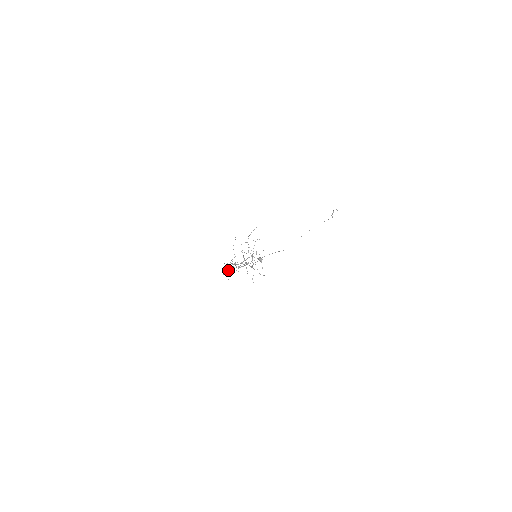
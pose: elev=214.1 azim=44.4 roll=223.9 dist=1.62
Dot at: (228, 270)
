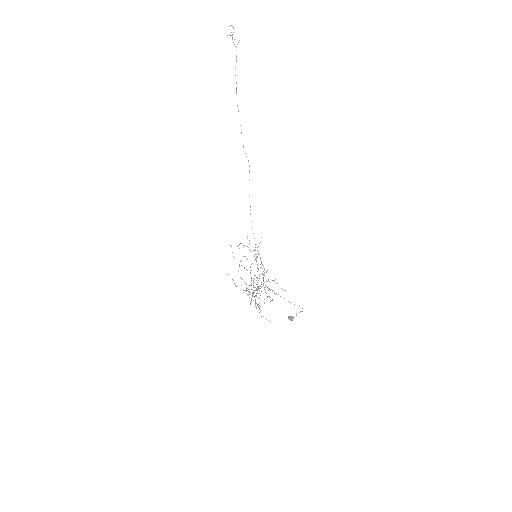
Dot at: (252, 296)
